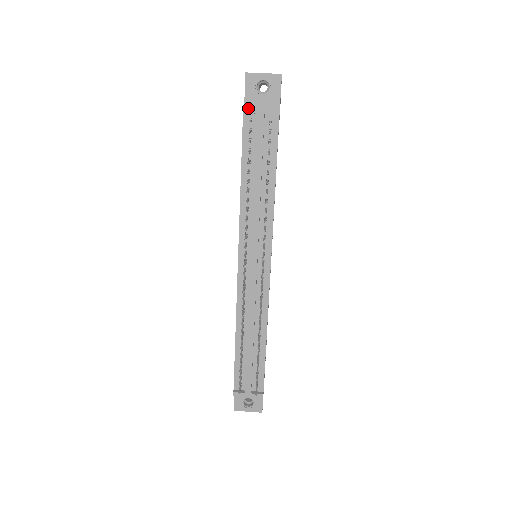
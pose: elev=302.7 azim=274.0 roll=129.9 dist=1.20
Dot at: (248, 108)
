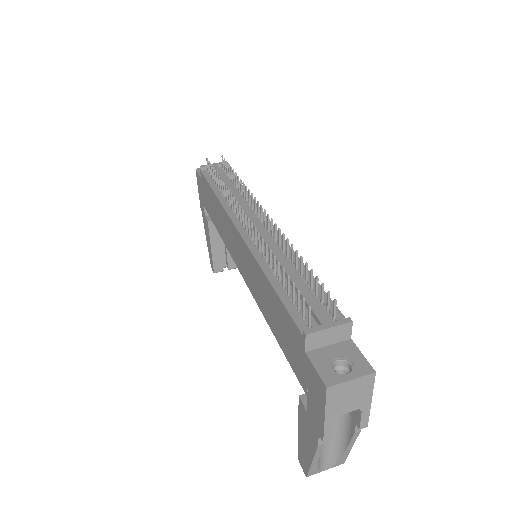
Dot at: (203, 165)
